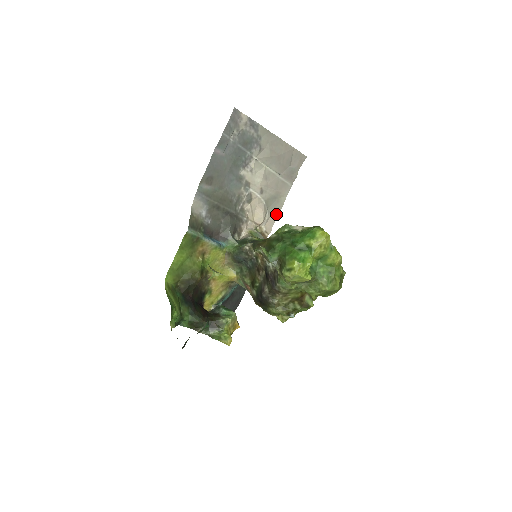
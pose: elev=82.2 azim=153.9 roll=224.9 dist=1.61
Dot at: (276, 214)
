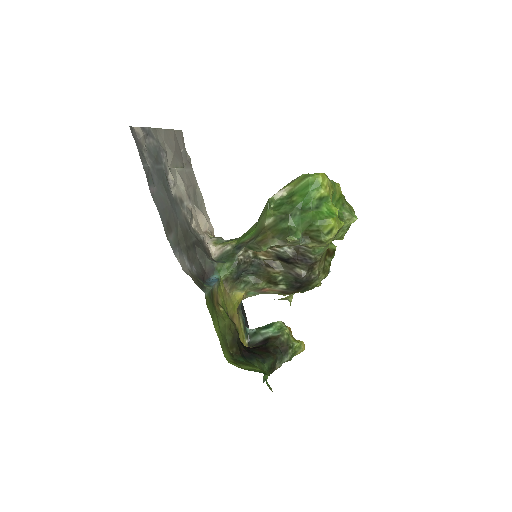
Dot at: (204, 209)
